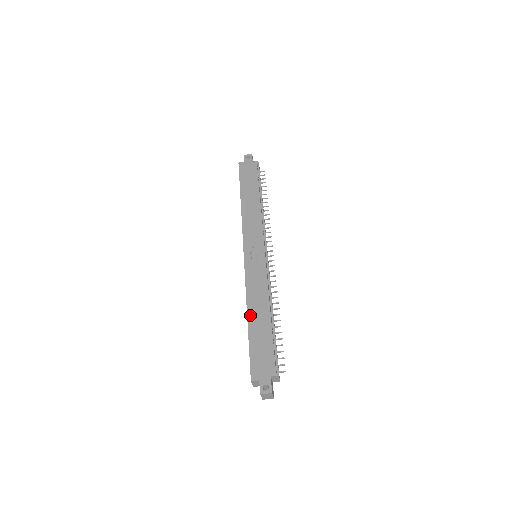
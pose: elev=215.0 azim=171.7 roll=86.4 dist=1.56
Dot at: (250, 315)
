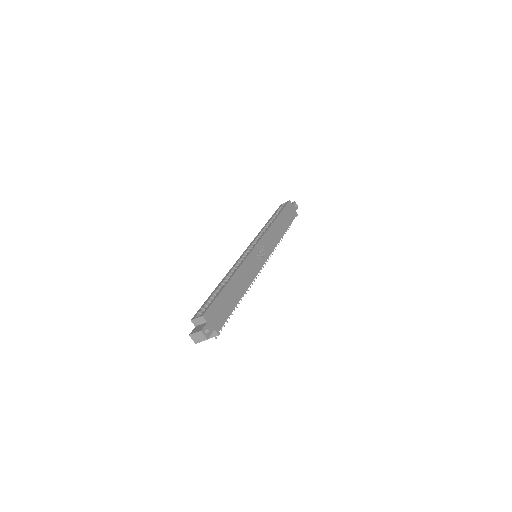
Dot at: (233, 280)
